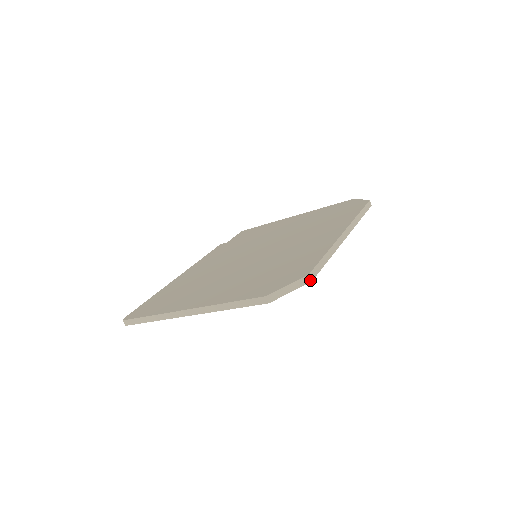
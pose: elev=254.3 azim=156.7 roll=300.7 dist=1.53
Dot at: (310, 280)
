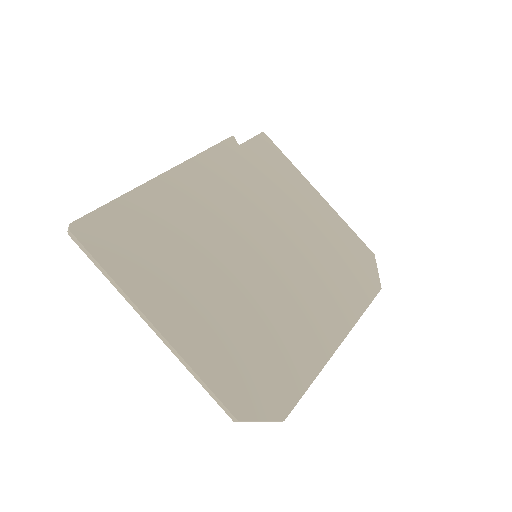
Dot at: occluded
